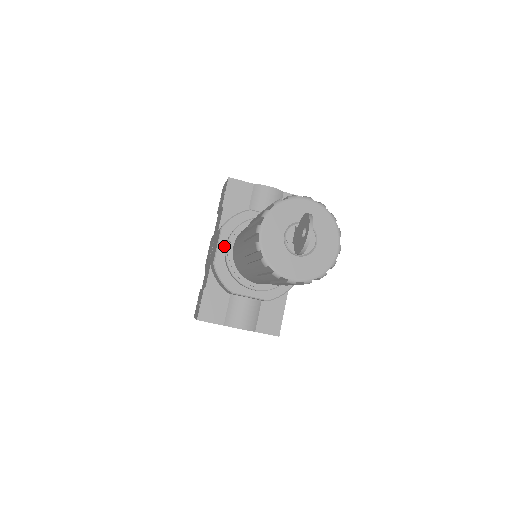
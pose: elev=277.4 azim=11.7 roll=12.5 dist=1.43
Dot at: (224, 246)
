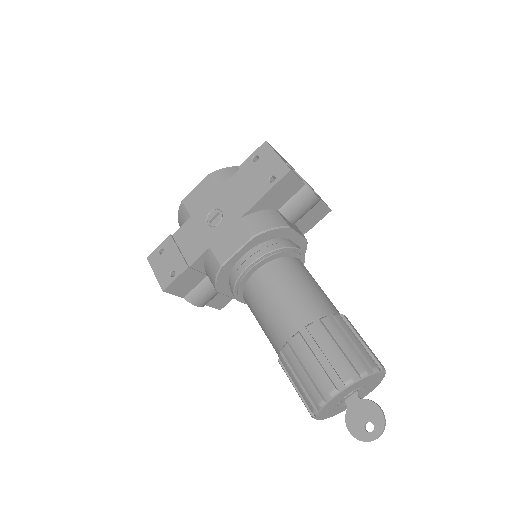
Dot at: (242, 254)
